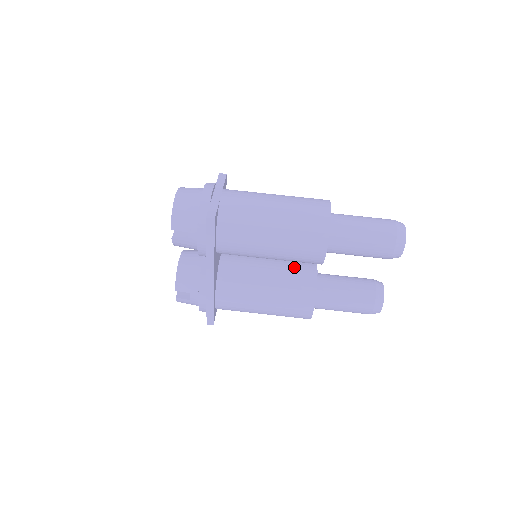
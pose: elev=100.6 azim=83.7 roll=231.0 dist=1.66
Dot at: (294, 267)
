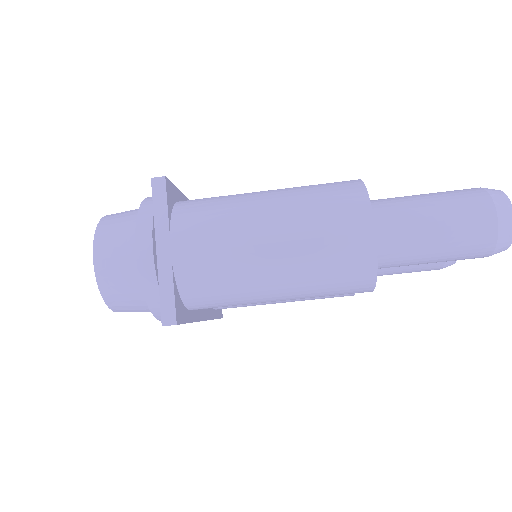
Dot at: occluded
